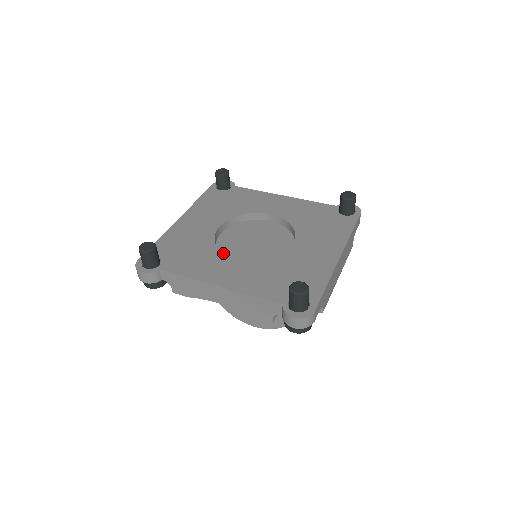
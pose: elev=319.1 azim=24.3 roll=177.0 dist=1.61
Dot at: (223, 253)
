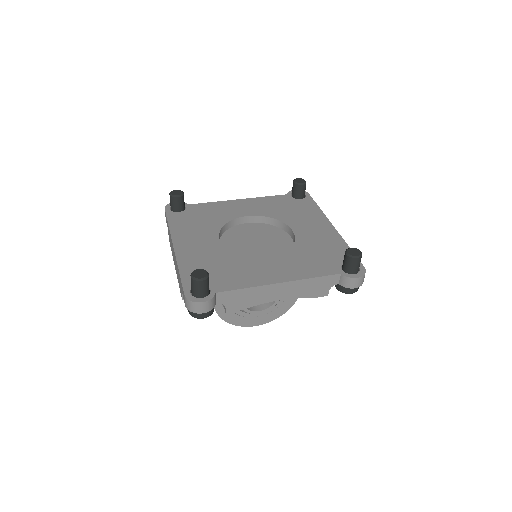
Dot at: (251, 258)
